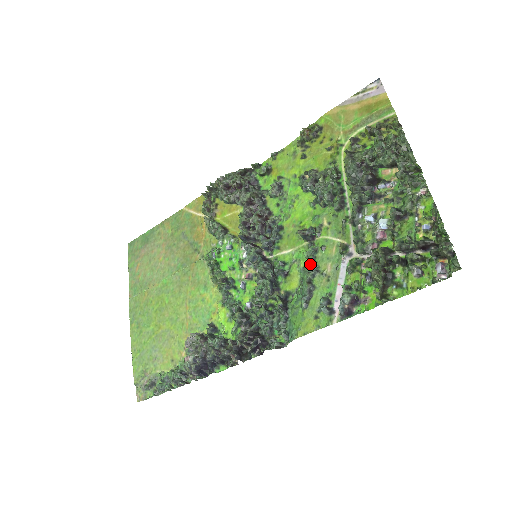
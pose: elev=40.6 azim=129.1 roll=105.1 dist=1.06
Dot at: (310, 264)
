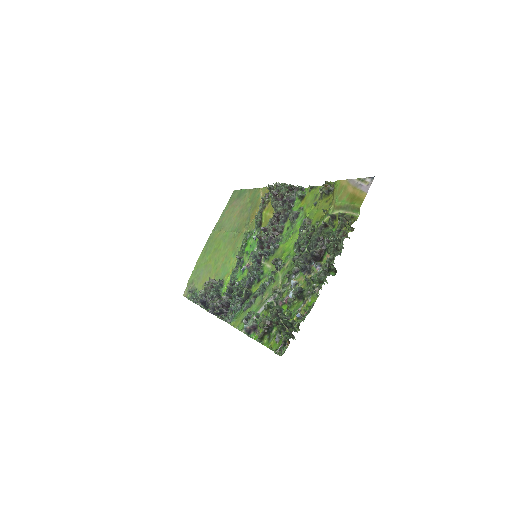
Dot at: (262, 286)
